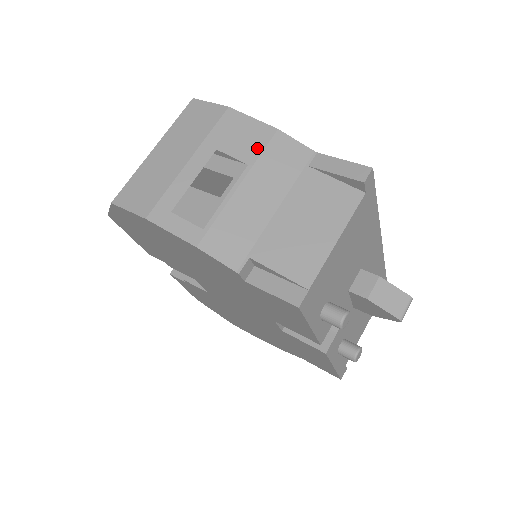
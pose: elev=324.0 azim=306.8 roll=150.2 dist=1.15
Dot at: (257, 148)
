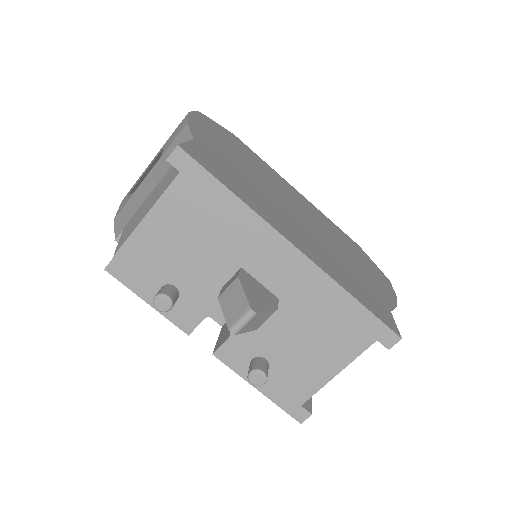
Dot at: (172, 142)
